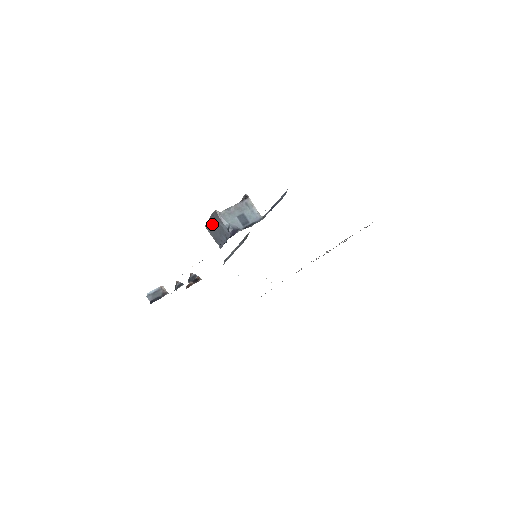
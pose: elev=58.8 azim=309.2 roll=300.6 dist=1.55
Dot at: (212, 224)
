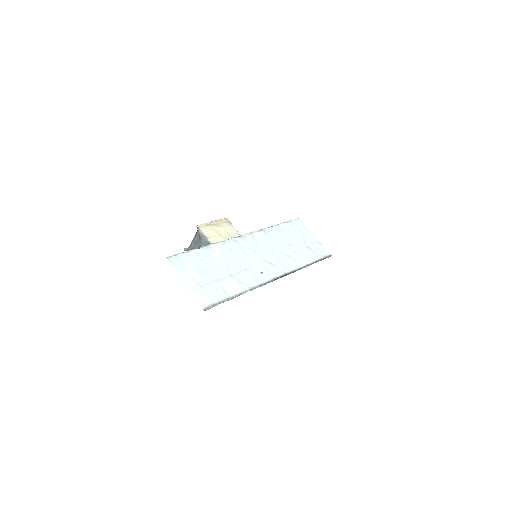
Dot at: occluded
